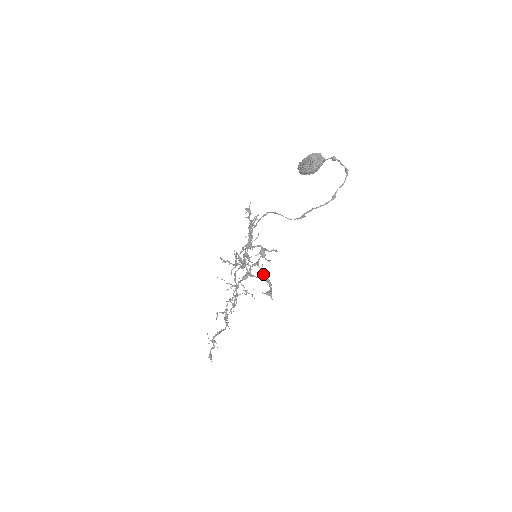
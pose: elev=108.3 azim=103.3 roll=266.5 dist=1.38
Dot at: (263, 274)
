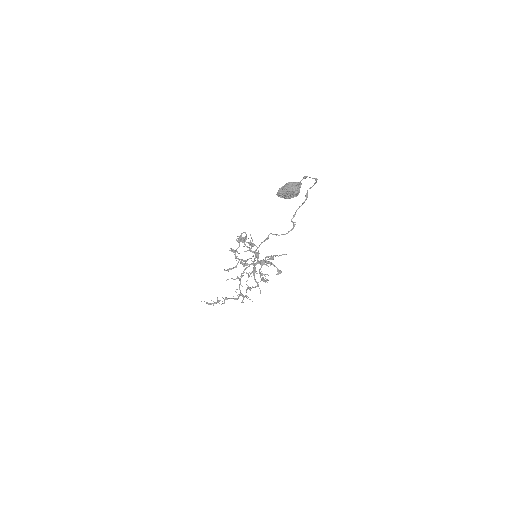
Dot at: (266, 263)
